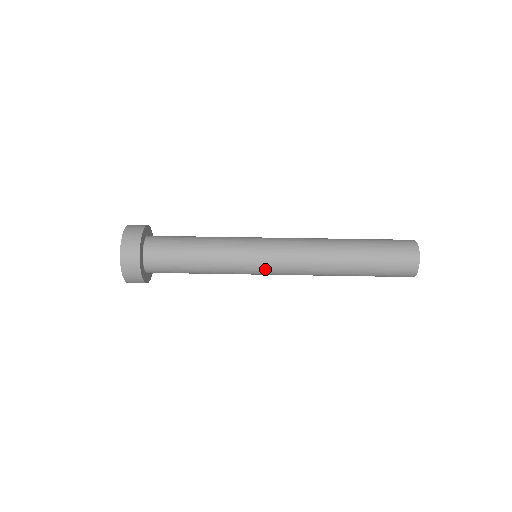
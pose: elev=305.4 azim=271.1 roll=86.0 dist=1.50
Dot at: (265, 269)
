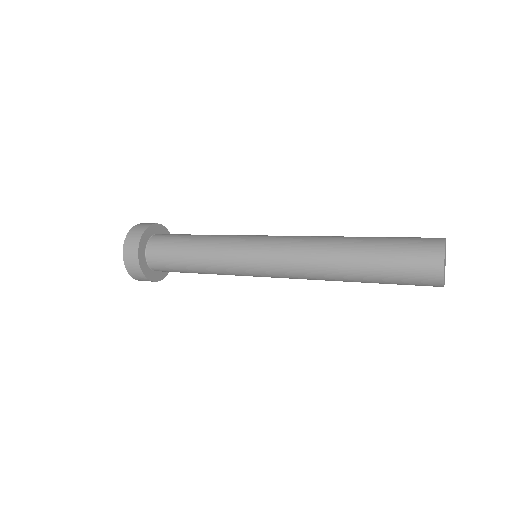
Dot at: (258, 246)
